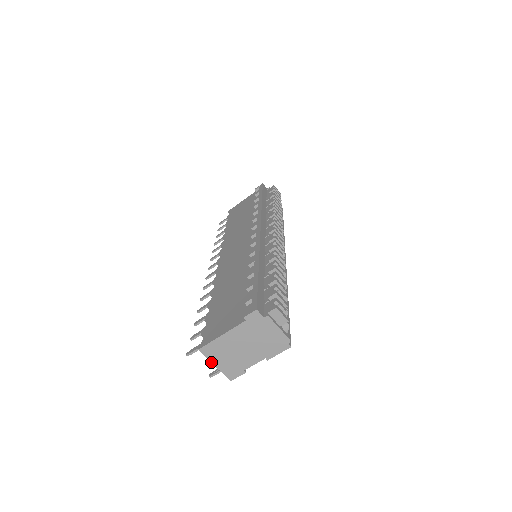
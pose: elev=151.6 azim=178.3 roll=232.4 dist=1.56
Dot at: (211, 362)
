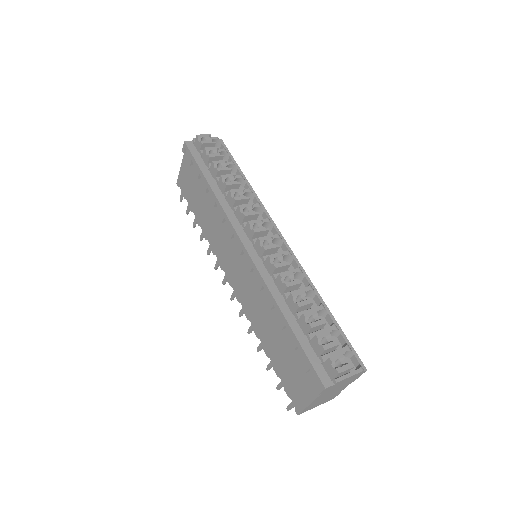
Dot at: occluded
